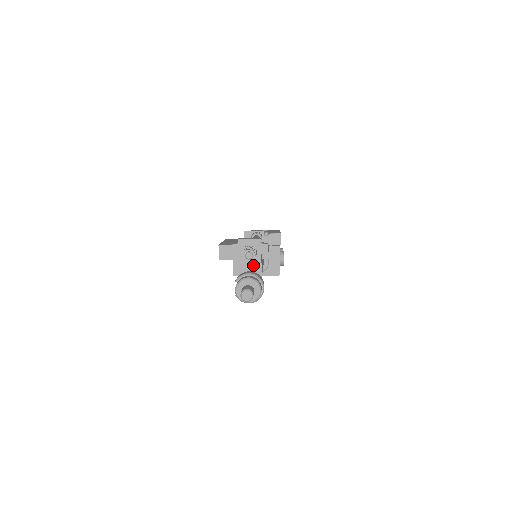
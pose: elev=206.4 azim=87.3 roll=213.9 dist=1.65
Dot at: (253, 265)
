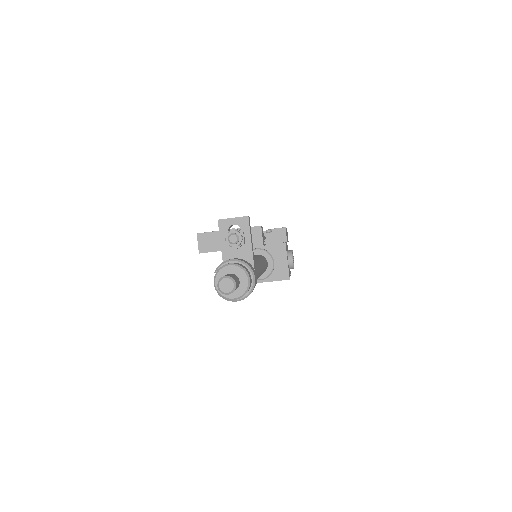
Dot at: (241, 253)
